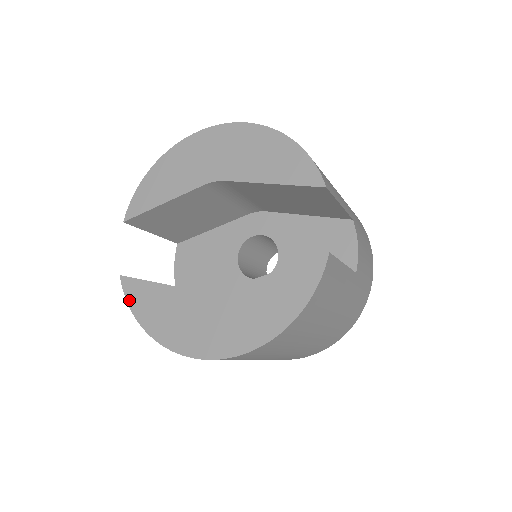
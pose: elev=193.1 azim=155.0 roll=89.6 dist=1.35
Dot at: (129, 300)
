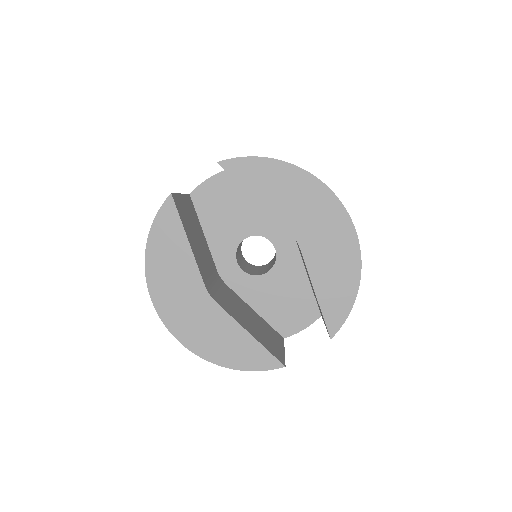
Dot at: (158, 218)
